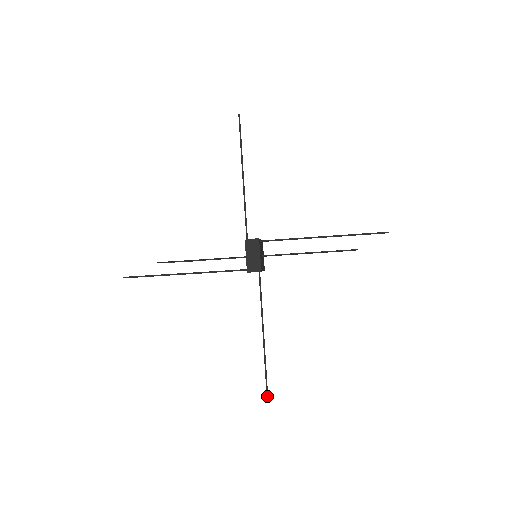
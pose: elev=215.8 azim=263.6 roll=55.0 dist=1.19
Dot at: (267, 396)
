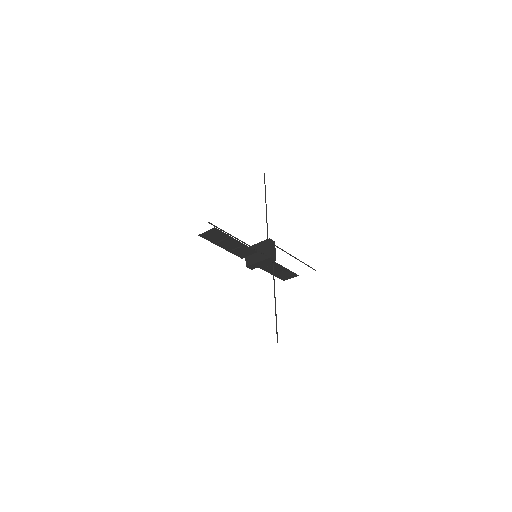
Dot at: occluded
